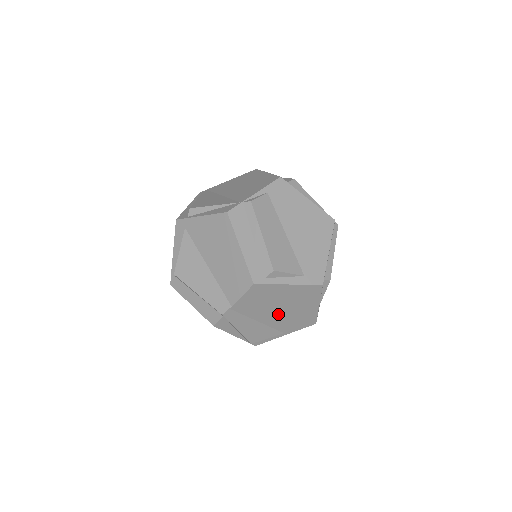
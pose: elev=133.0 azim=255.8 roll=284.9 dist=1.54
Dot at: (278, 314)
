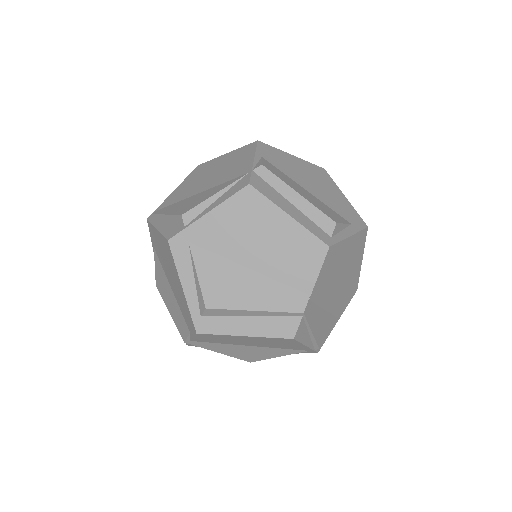
Dot at: (338, 289)
